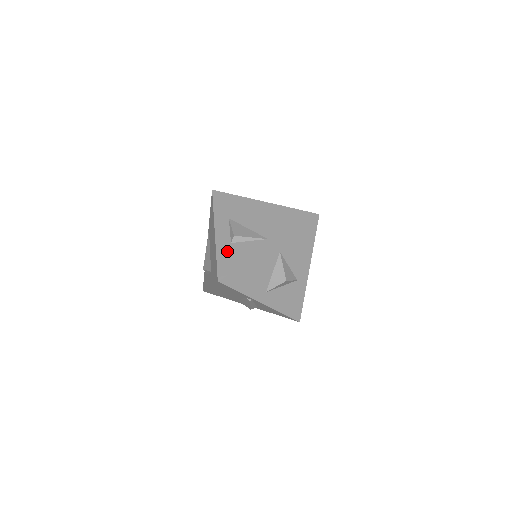
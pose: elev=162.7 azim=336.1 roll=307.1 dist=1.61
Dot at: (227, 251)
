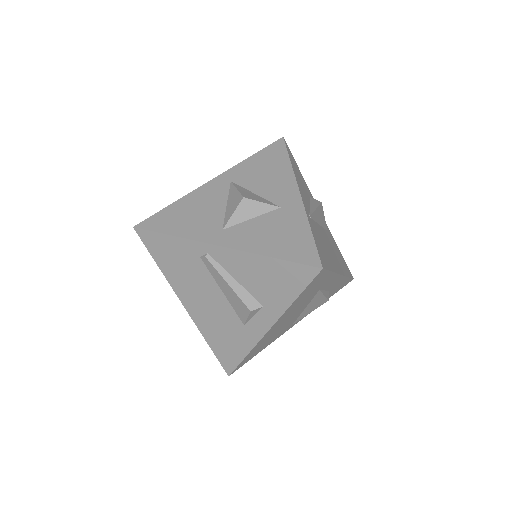
Dot at: occluded
